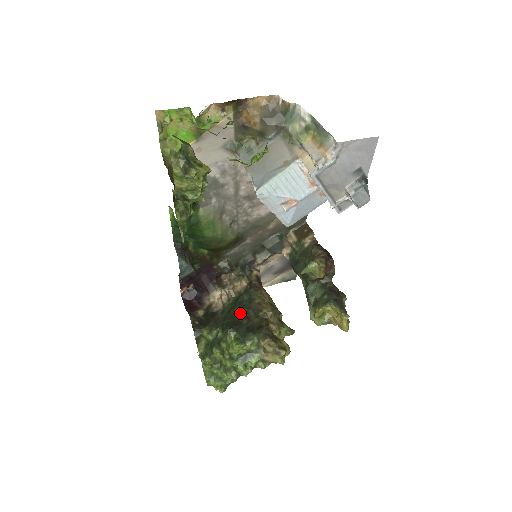
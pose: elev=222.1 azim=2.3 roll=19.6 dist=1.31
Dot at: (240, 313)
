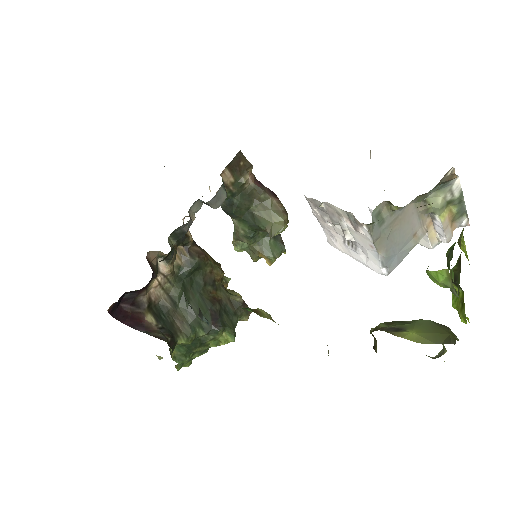
Dot at: (203, 297)
